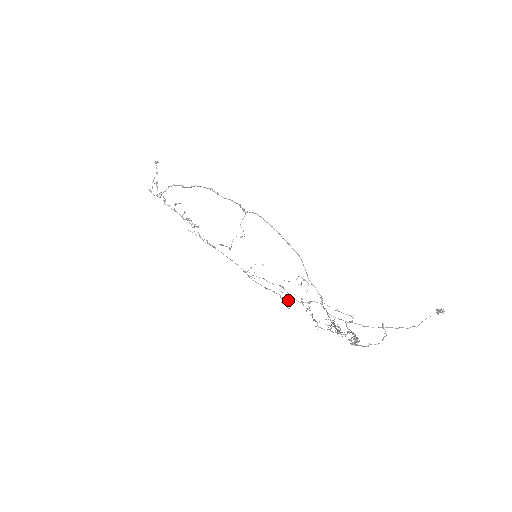
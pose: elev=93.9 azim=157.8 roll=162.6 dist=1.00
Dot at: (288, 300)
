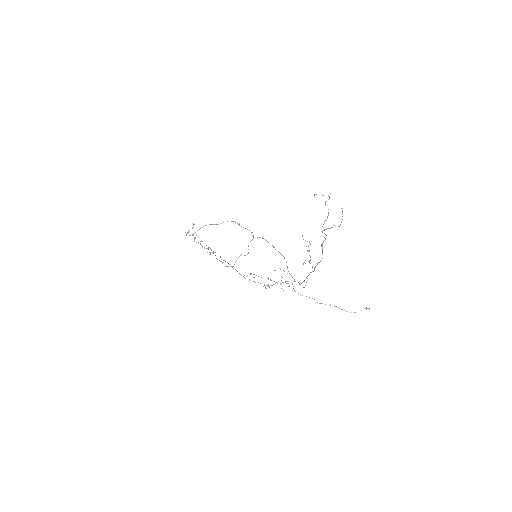
Dot at: (270, 285)
